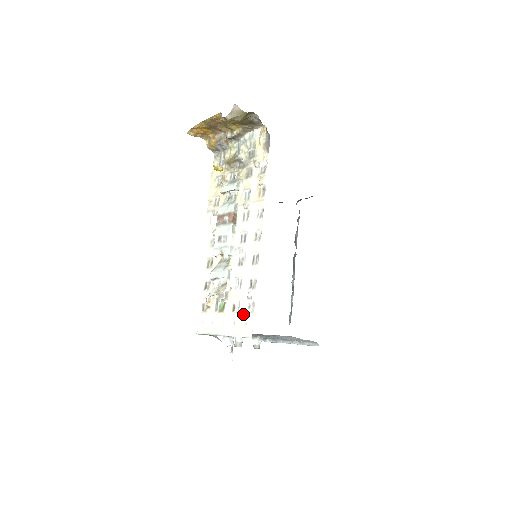
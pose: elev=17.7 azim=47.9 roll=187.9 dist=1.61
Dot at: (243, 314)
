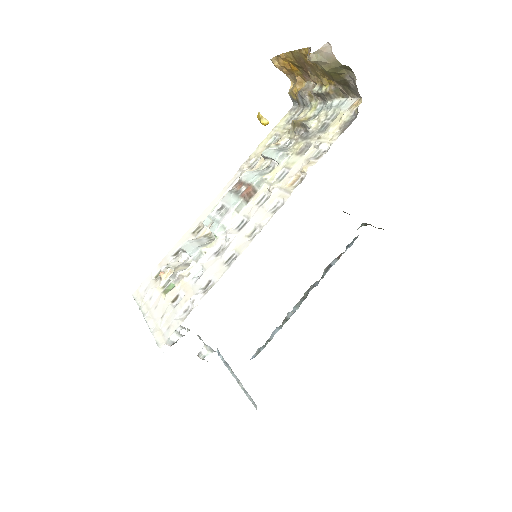
Dot at: (175, 314)
